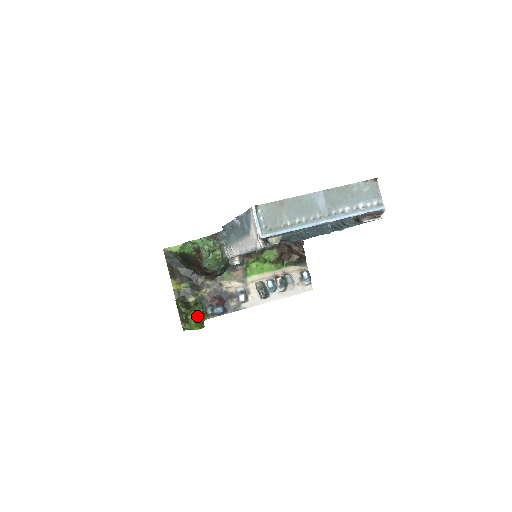
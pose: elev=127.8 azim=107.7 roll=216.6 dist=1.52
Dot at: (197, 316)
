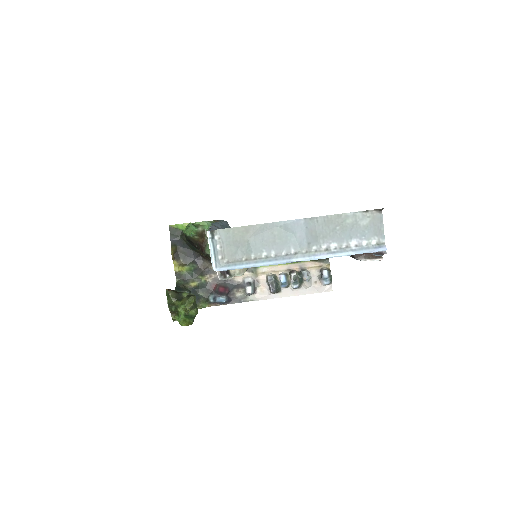
Dot at: (187, 310)
